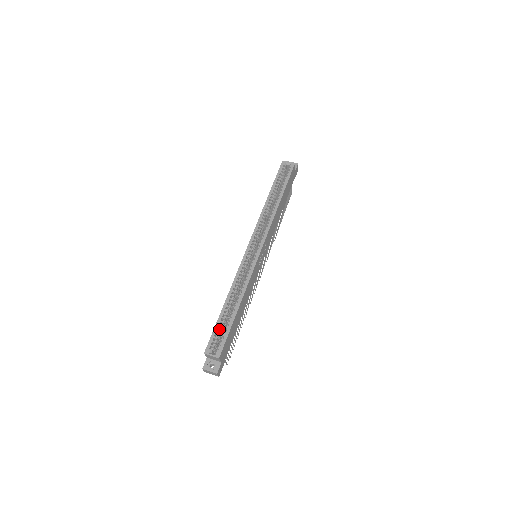
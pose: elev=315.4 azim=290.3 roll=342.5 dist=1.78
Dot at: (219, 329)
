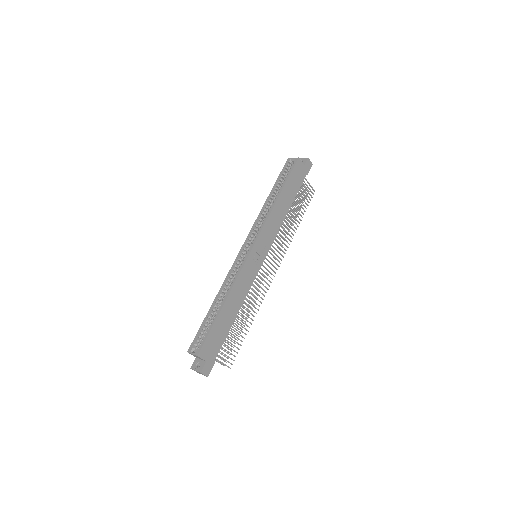
Dot at: (203, 328)
